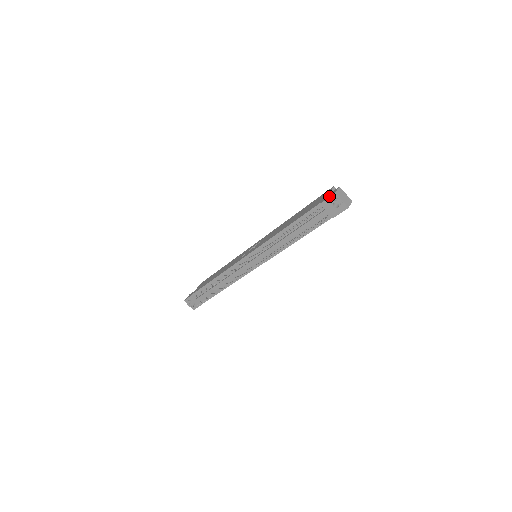
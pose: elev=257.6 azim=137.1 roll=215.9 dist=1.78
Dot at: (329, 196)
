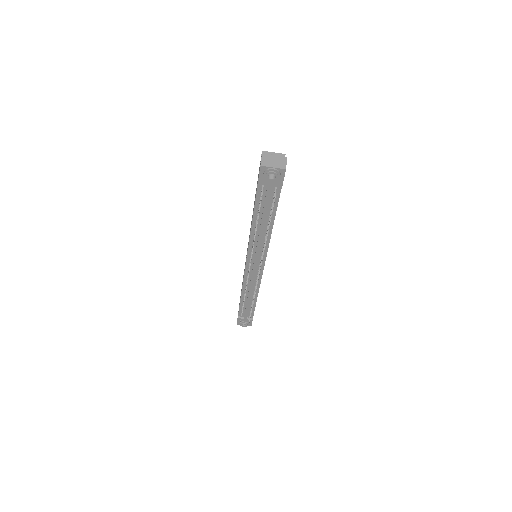
Dot at: (259, 172)
